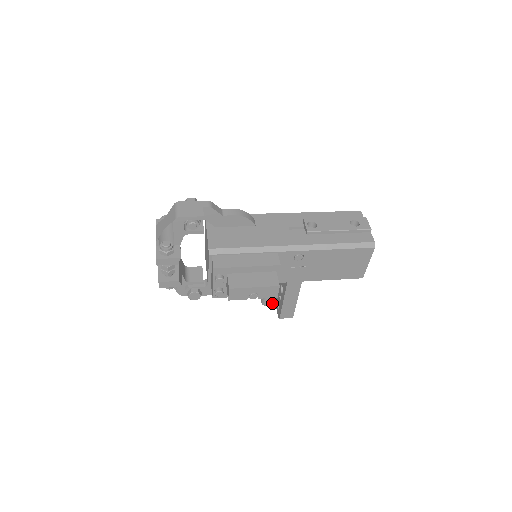
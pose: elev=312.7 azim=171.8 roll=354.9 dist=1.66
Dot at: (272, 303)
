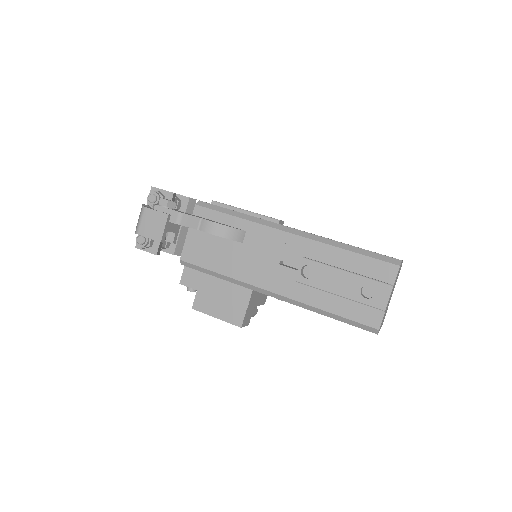
Dot at: occluded
